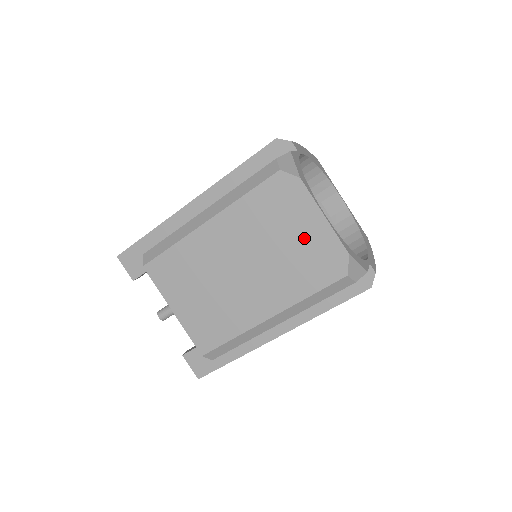
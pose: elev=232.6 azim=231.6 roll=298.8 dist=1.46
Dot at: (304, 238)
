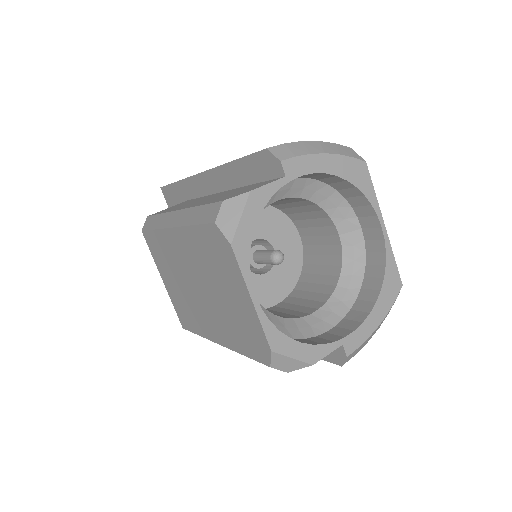
Dot at: (237, 304)
